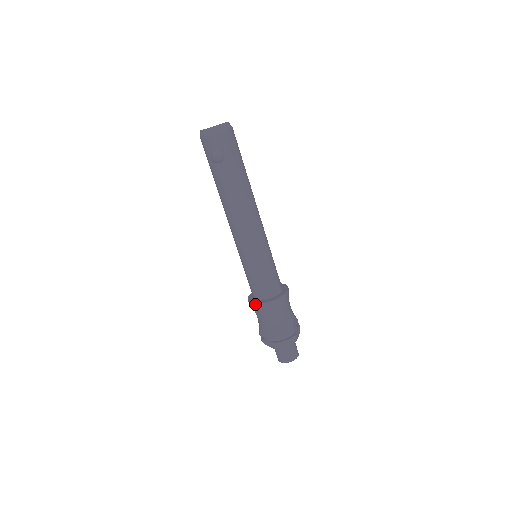
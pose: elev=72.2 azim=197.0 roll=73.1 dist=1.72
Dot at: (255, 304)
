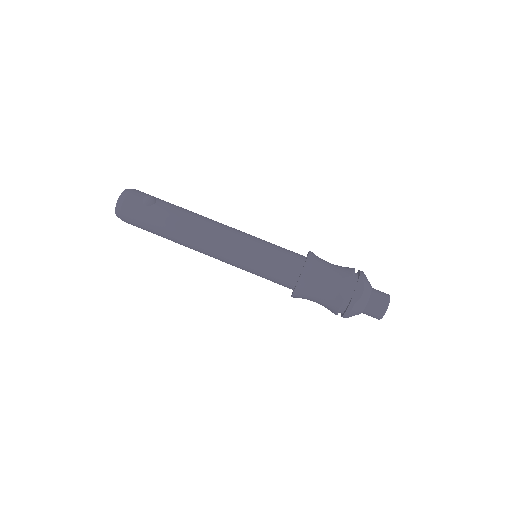
Dot at: (305, 266)
